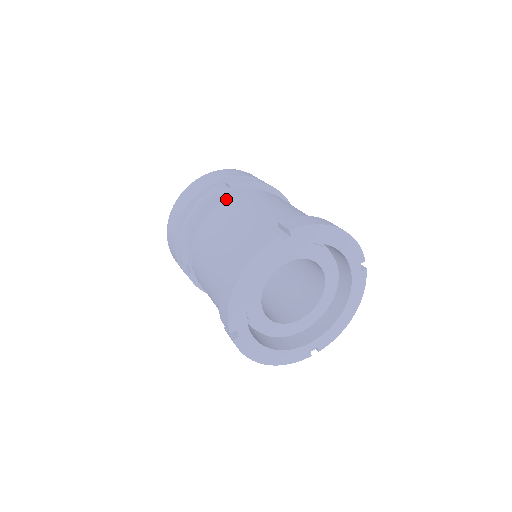
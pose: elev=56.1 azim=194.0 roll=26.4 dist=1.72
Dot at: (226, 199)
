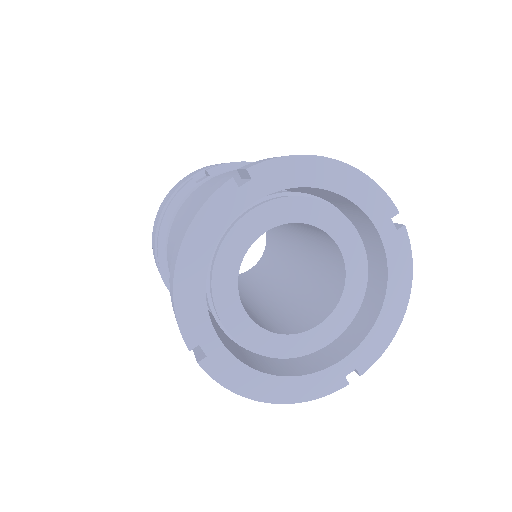
Dot at: occluded
